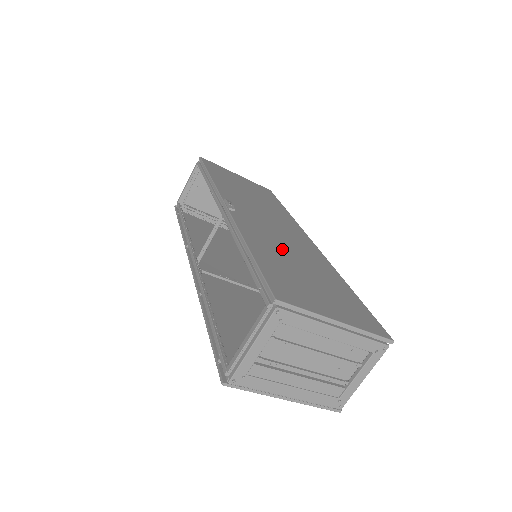
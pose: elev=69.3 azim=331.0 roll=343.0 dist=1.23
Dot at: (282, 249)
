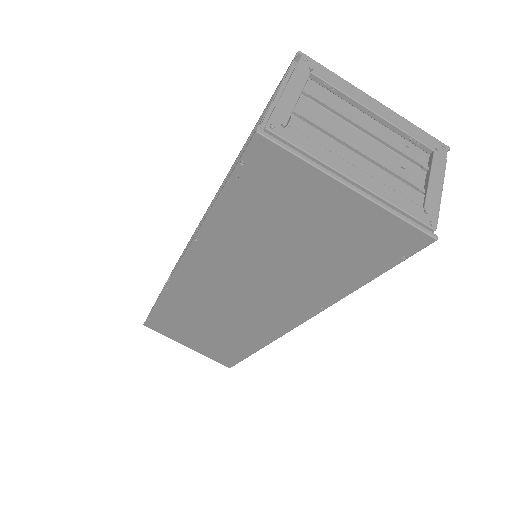
Dot at: occluded
